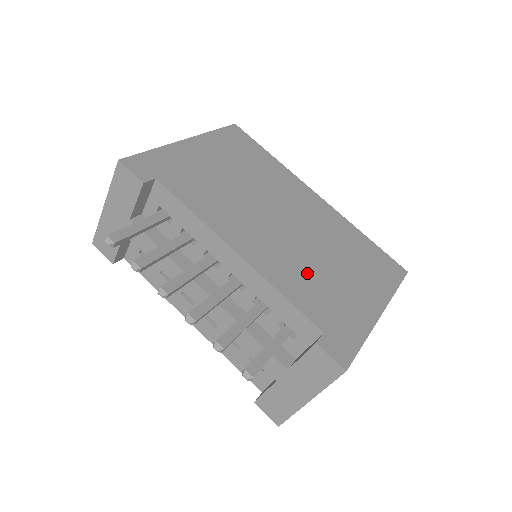
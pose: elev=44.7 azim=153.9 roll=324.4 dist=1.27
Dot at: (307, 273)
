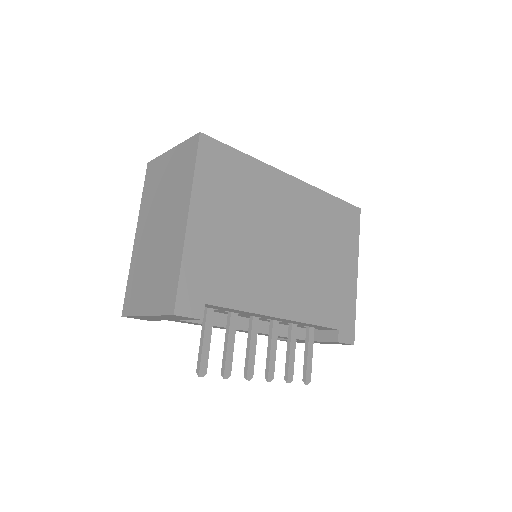
Dot at: (317, 287)
